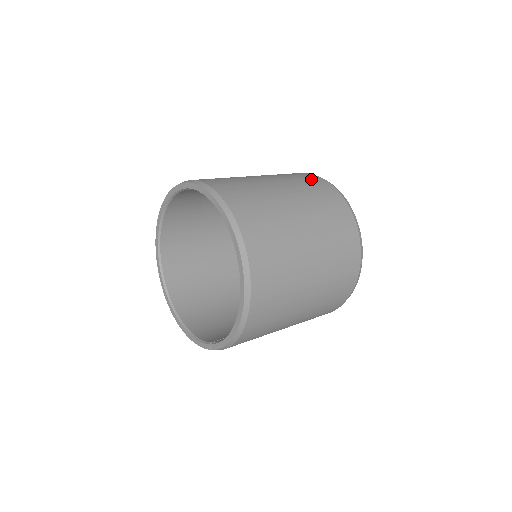
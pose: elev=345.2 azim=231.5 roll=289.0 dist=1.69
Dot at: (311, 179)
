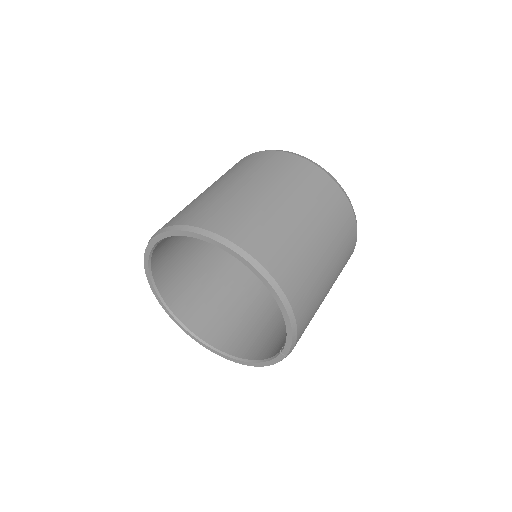
Dot at: (244, 161)
